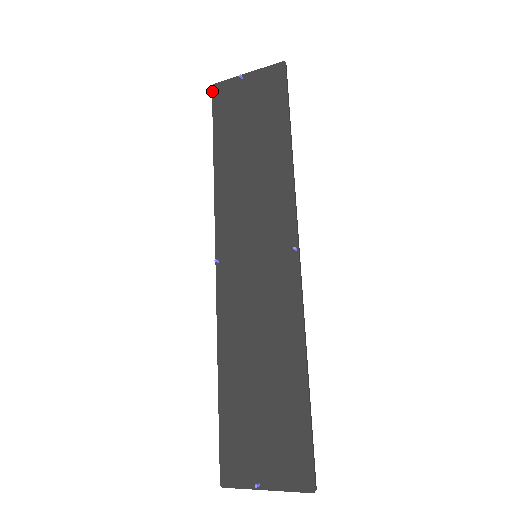
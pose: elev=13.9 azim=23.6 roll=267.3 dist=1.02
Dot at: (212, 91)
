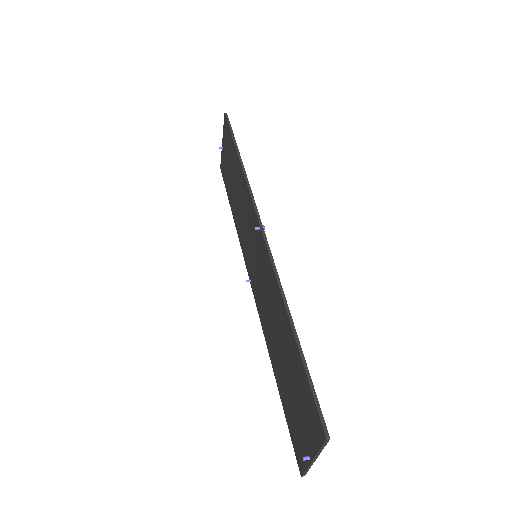
Dot at: (221, 172)
